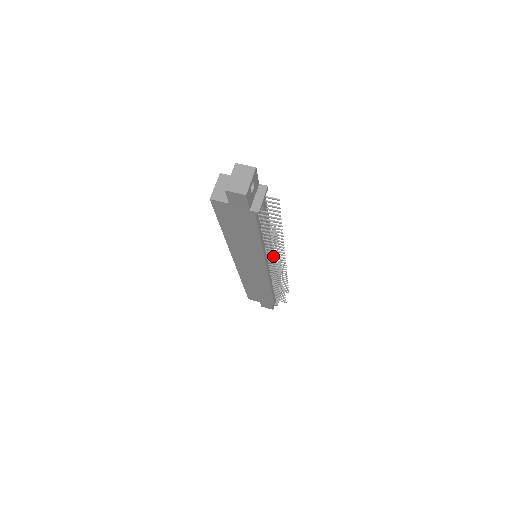
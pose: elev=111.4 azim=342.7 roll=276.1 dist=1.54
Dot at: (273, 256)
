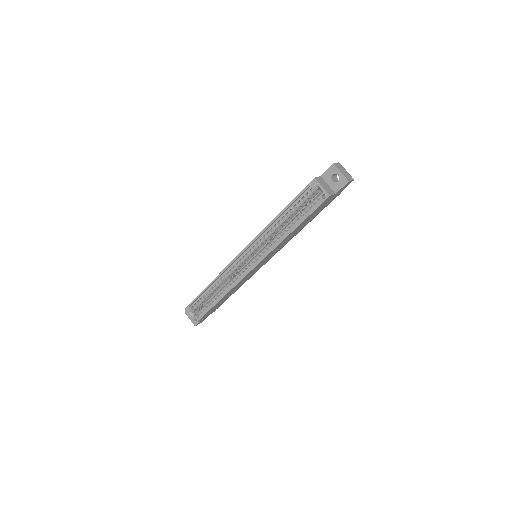
Dot at: occluded
